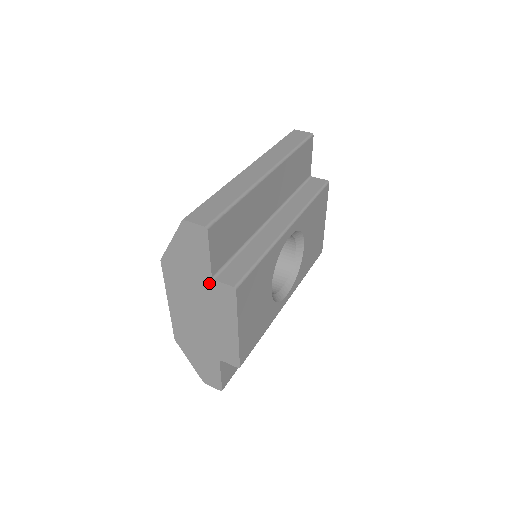
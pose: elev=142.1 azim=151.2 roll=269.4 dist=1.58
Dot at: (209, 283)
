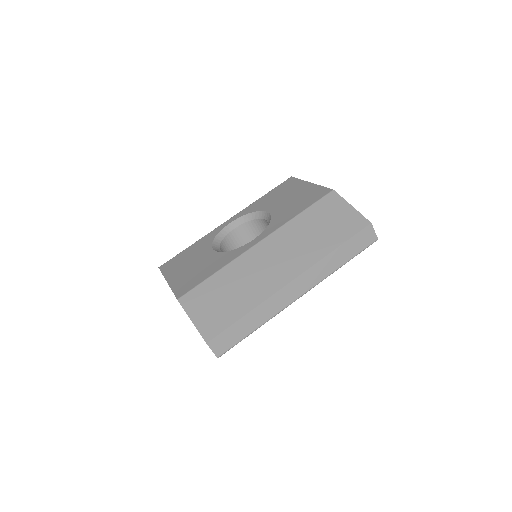
Dot at: occluded
